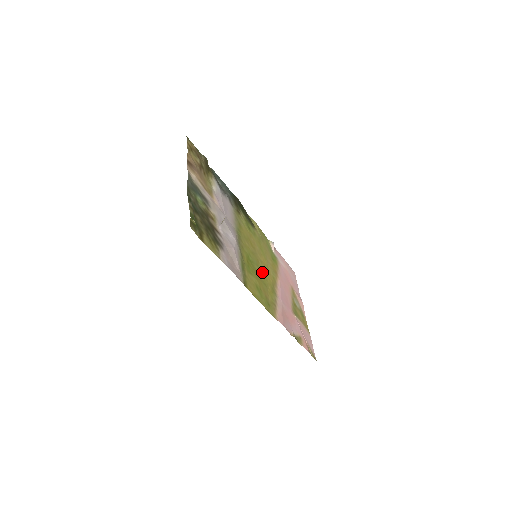
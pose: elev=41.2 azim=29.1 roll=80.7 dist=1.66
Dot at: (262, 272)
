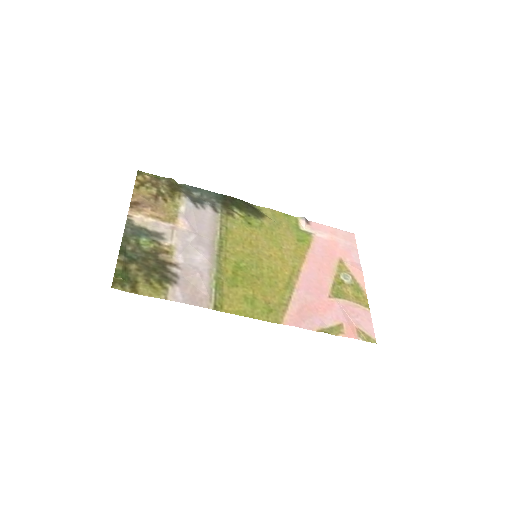
Dot at: (267, 271)
